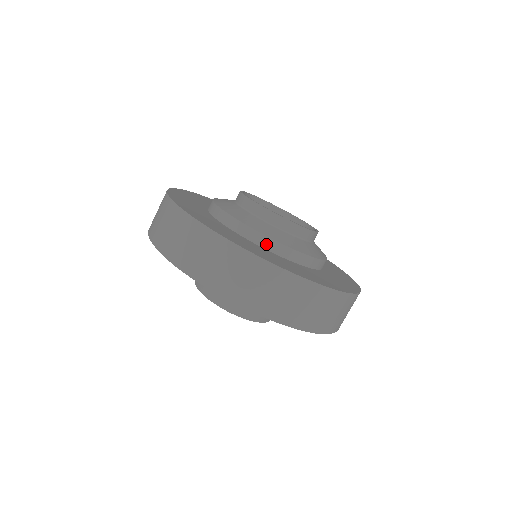
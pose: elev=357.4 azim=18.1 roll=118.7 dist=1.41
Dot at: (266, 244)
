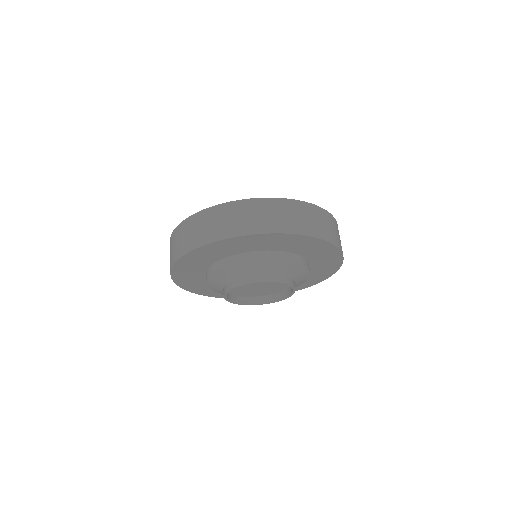
Dot at: occluded
